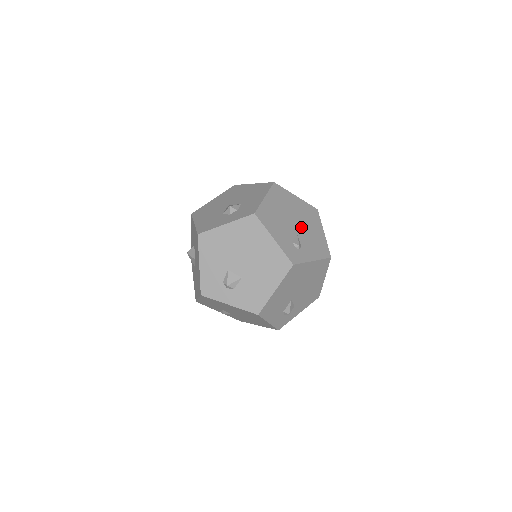
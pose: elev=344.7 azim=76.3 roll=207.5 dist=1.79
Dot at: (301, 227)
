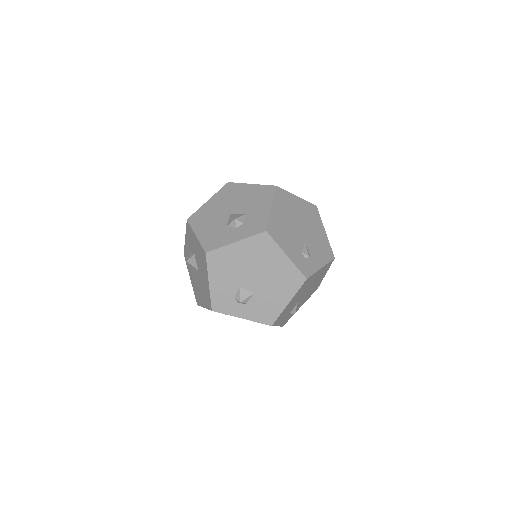
Dot at: (306, 232)
